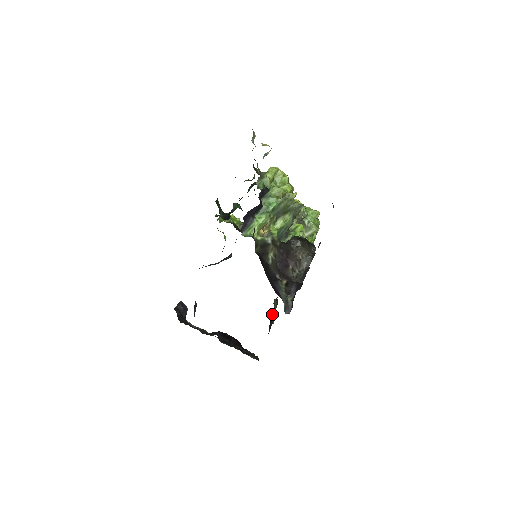
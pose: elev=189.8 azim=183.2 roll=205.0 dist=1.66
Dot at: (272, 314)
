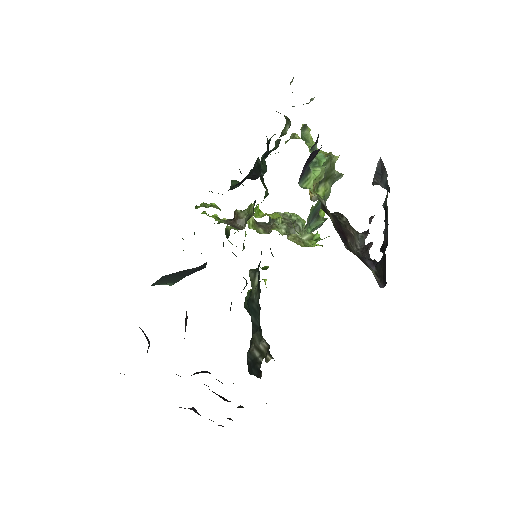
Dot at: (252, 355)
